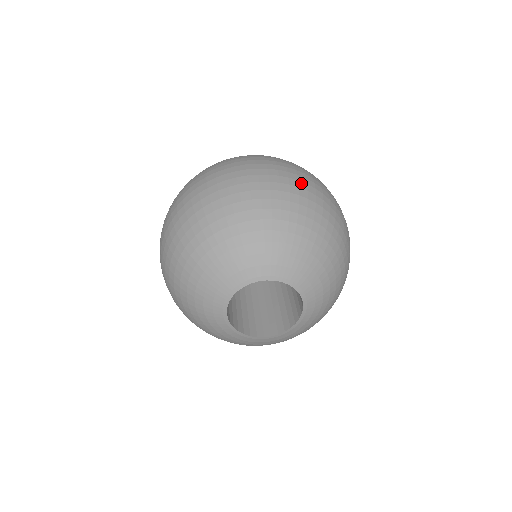
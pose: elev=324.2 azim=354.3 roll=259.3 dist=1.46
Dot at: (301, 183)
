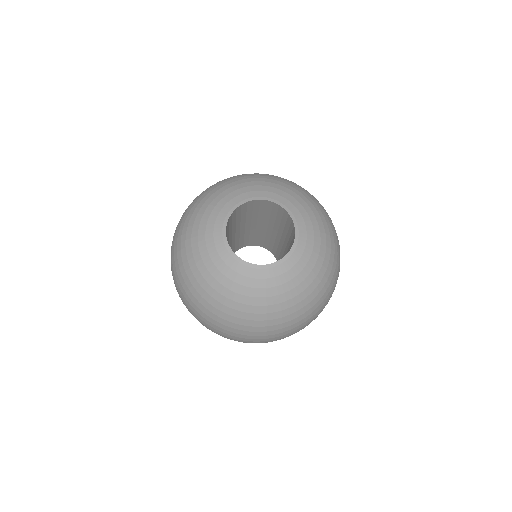
Dot at: occluded
